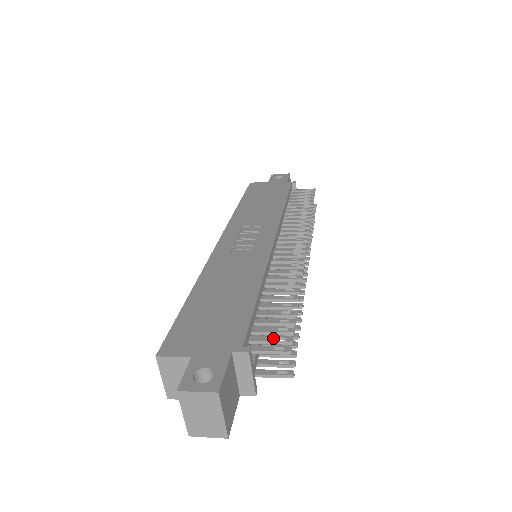
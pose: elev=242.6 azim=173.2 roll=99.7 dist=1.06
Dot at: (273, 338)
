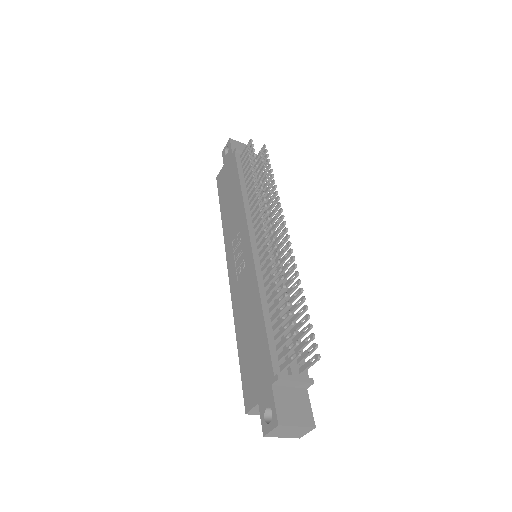
Dot at: (287, 349)
